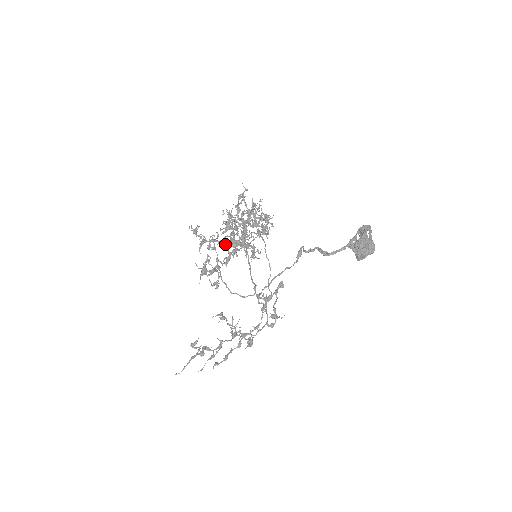
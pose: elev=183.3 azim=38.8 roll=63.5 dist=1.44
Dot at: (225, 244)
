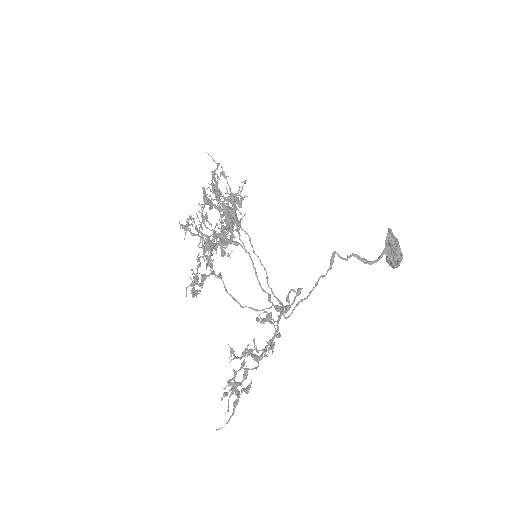
Dot at: occluded
